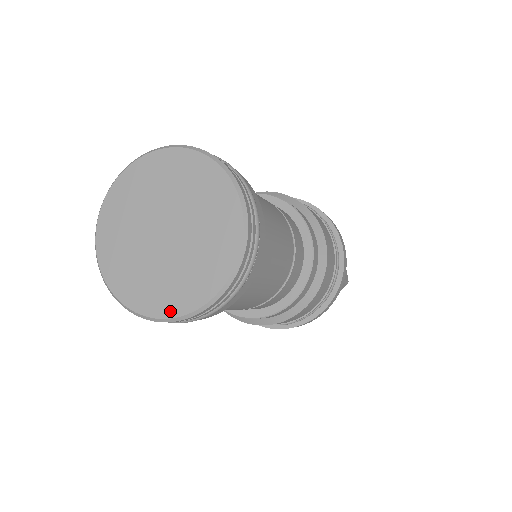
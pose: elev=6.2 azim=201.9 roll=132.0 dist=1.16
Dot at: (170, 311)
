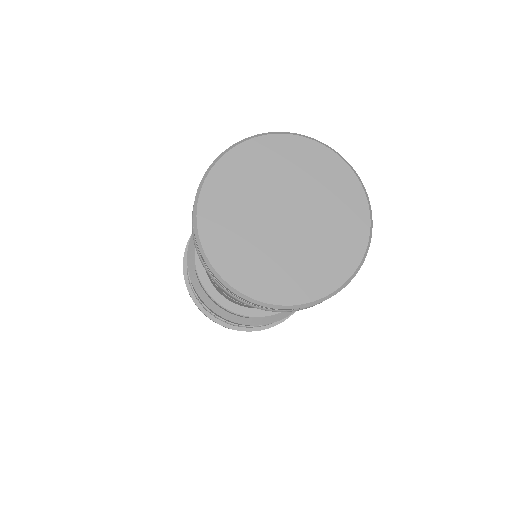
Dot at: (329, 286)
